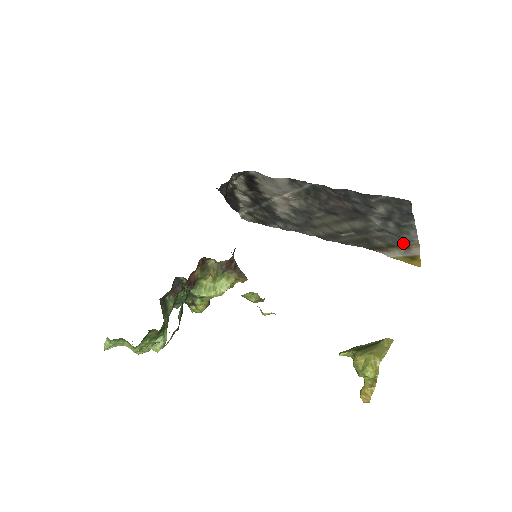
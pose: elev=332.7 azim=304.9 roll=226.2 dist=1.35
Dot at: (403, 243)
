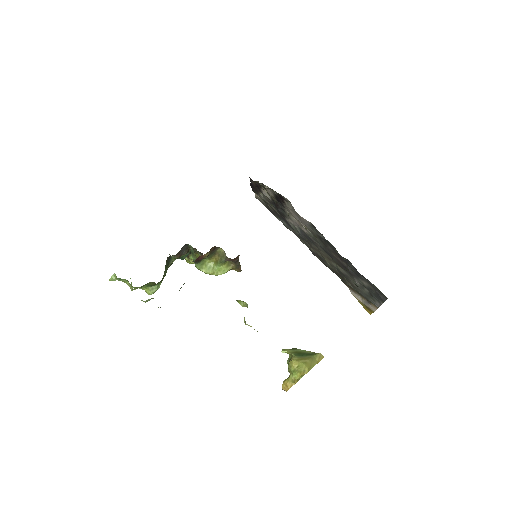
Dot at: (367, 299)
